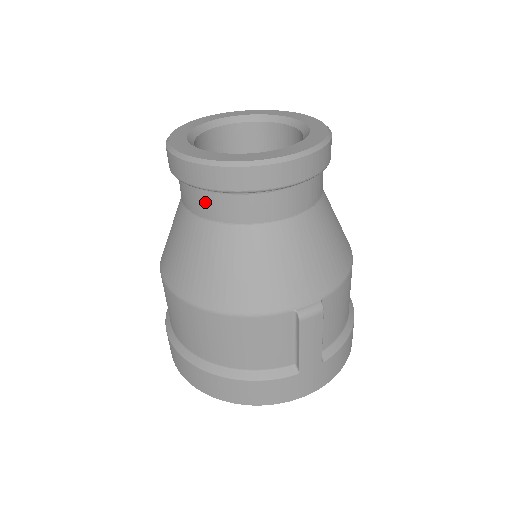
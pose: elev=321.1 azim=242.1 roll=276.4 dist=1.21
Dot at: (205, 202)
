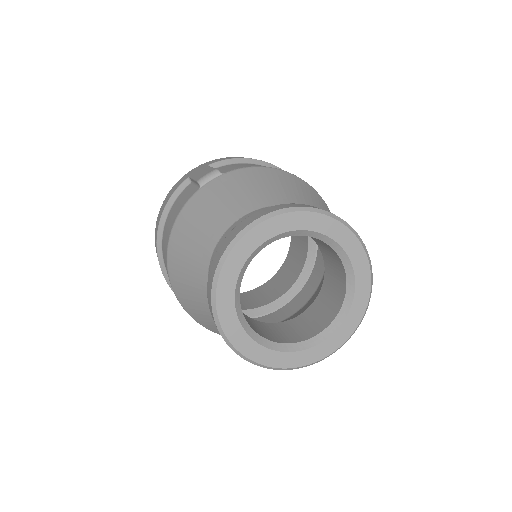
Dot at: occluded
